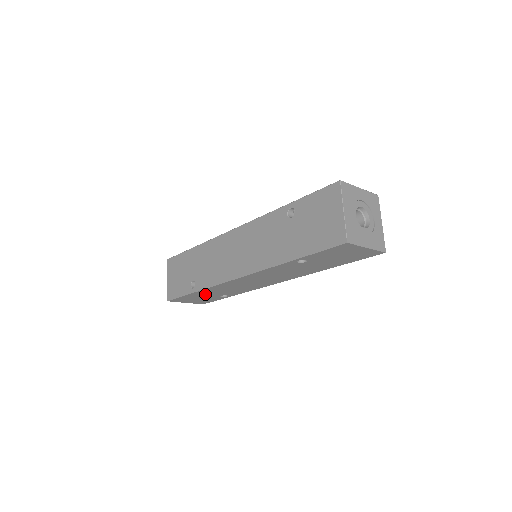
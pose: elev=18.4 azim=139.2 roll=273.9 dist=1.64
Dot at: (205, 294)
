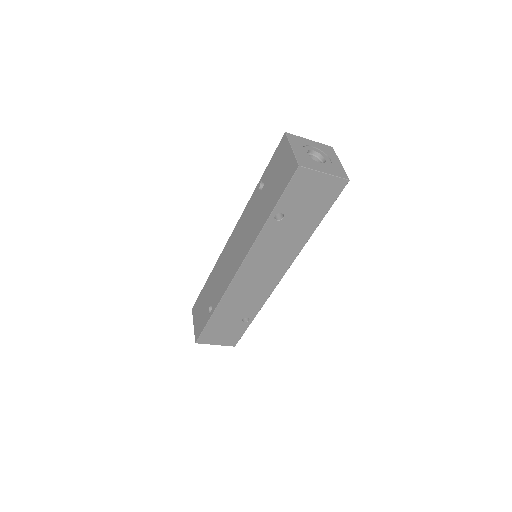
Dot at: (225, 318)
